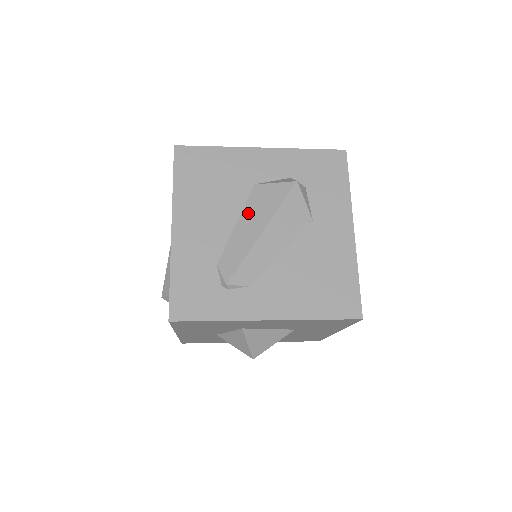
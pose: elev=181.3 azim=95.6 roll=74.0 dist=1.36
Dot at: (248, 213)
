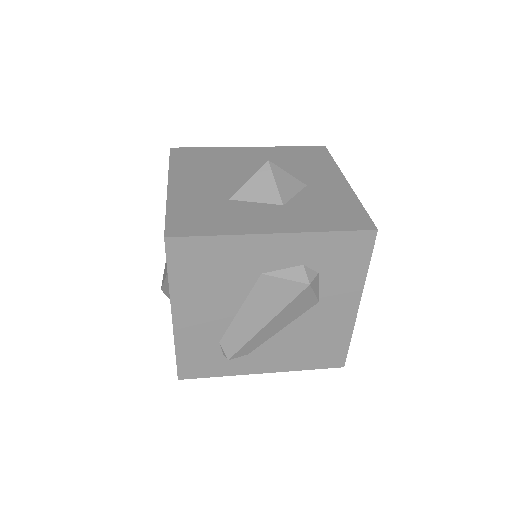
Dot at: (252, 303)
